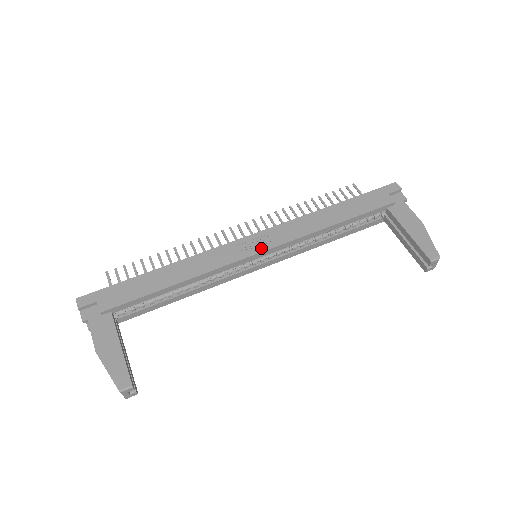
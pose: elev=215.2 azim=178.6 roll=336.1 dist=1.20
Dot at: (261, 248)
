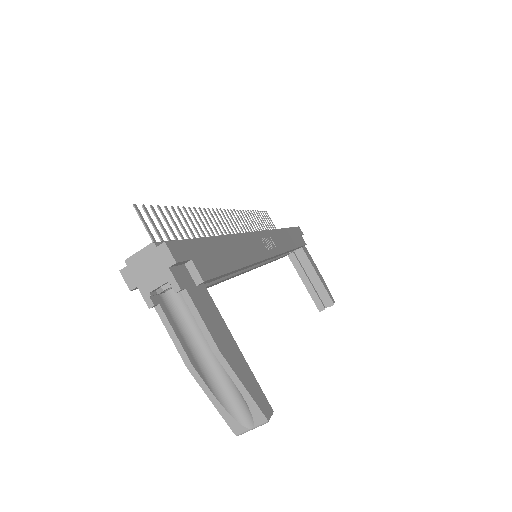
Dot at: (275, 250)
